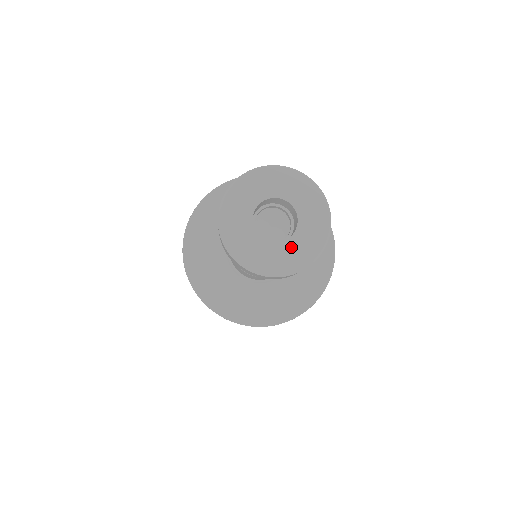
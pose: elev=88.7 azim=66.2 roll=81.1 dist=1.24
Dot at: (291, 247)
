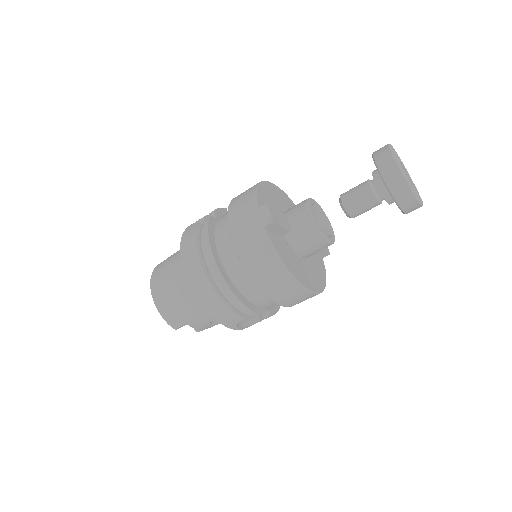
Dot at: (410, 183)
